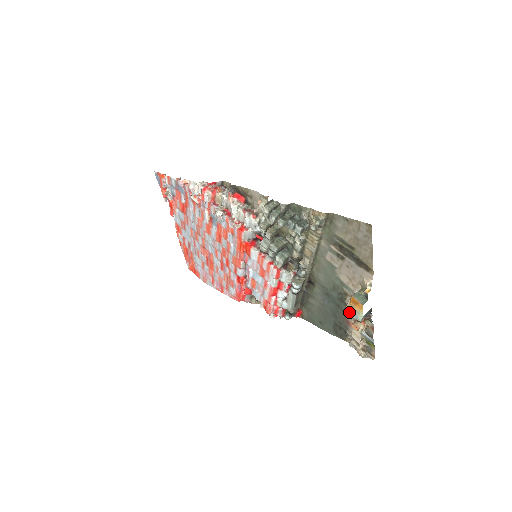
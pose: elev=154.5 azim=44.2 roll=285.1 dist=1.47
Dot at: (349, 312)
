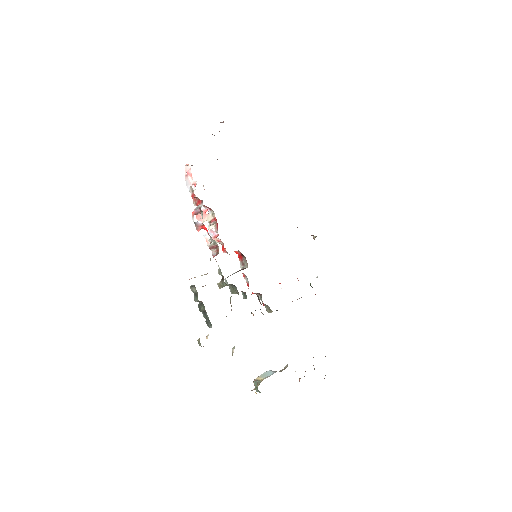
Dot at: occluded
